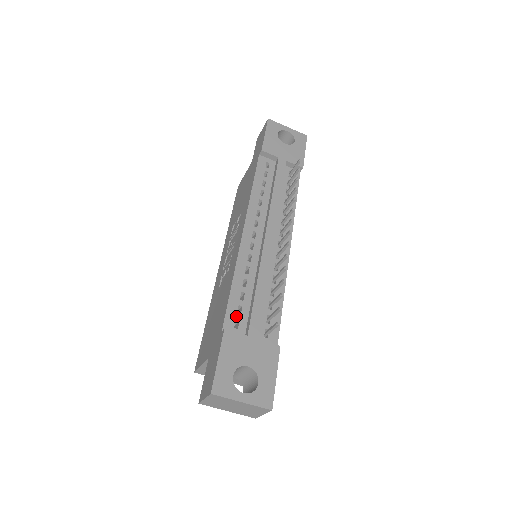
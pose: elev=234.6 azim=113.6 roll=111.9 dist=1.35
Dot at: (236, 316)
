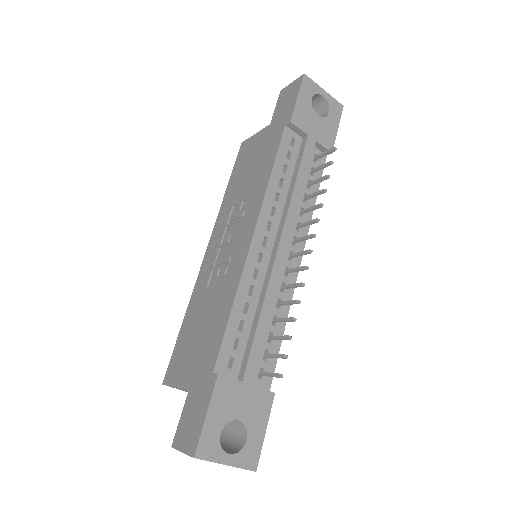
Dot at: (231, 352)
